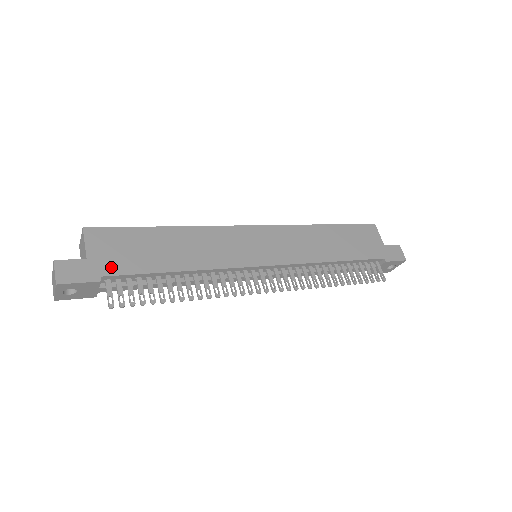
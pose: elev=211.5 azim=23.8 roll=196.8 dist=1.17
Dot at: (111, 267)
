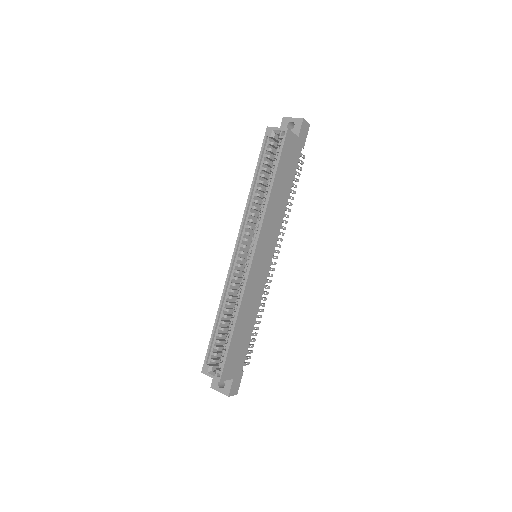
Dot at: (240, 365)
